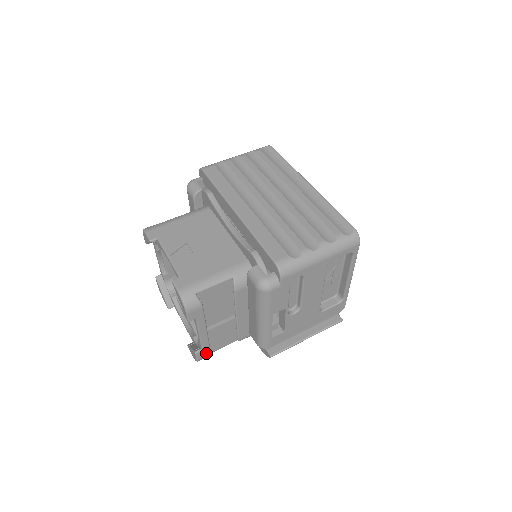
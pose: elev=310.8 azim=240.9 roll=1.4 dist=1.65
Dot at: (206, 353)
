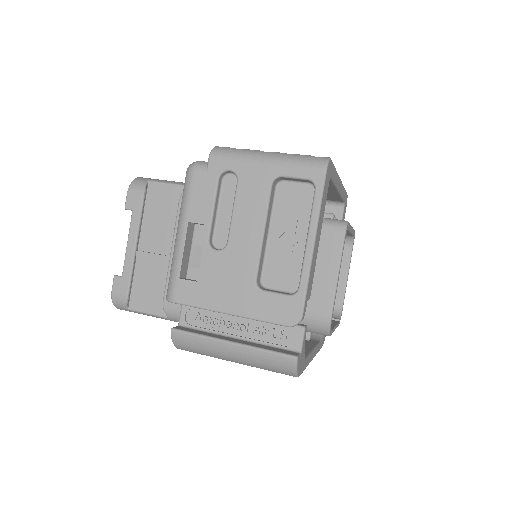
Dot at: (124, 289)
